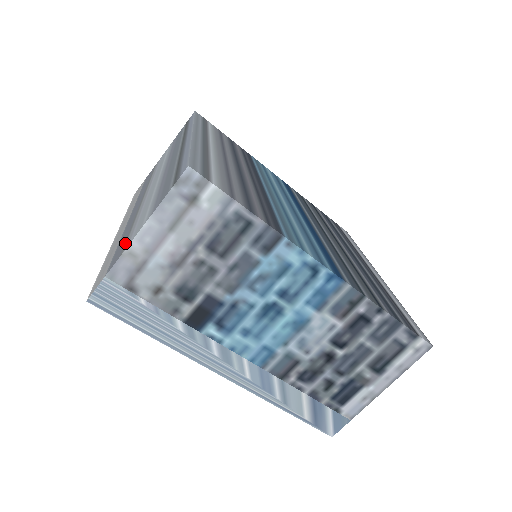
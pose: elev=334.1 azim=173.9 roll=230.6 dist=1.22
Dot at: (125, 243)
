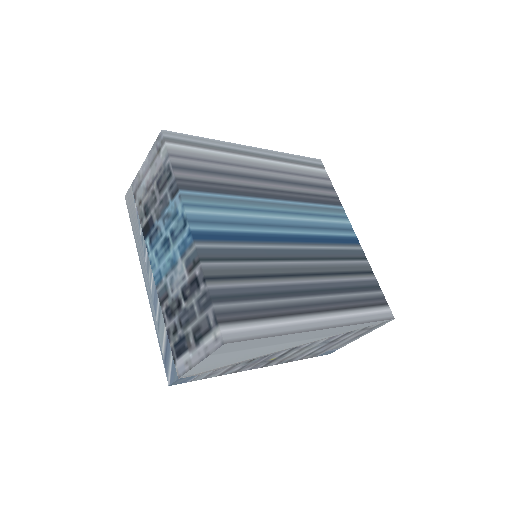
Dot at: occluded
